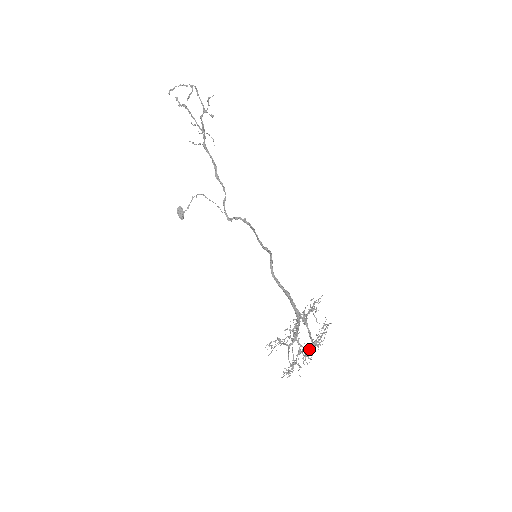
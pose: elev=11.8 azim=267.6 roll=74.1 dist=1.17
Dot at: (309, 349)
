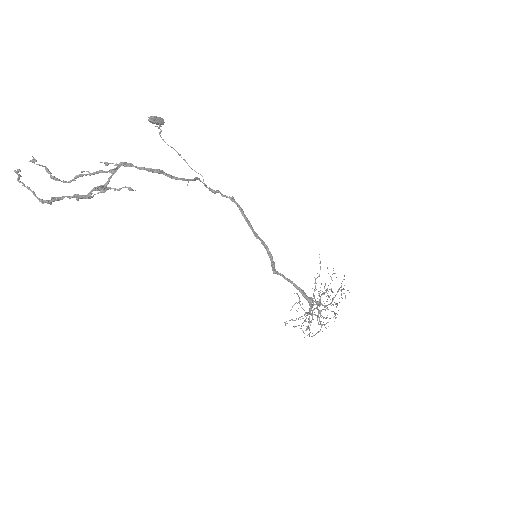
Dot at: occluded
